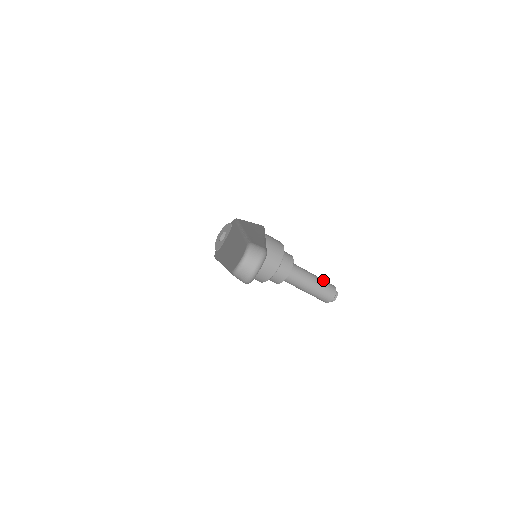
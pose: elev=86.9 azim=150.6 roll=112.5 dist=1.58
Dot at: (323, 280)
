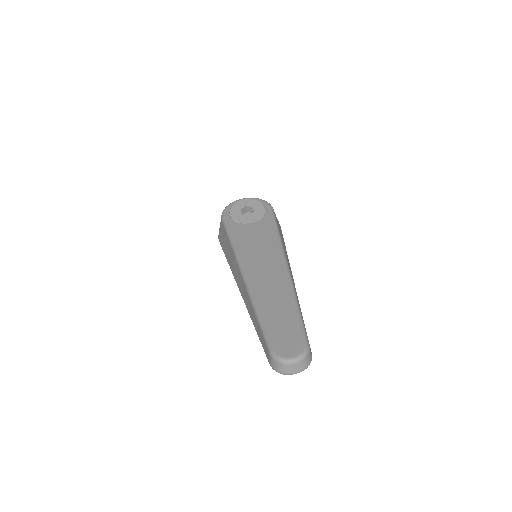
Dot at: occluded
